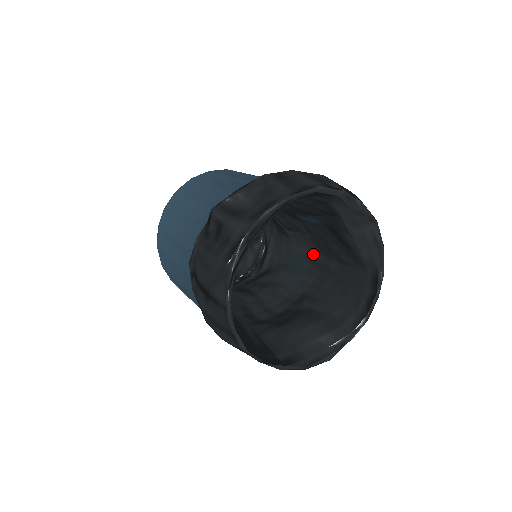
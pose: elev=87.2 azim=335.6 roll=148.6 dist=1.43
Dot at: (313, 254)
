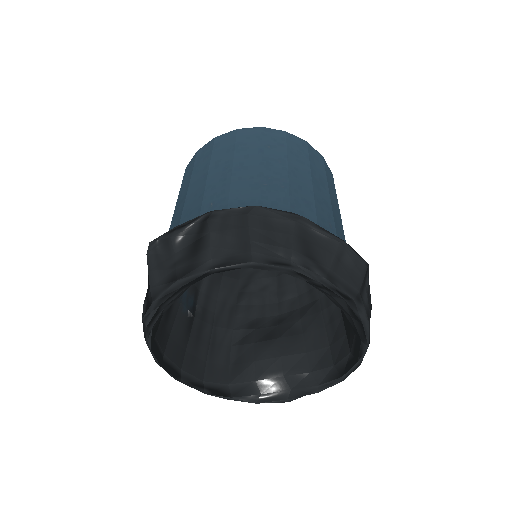
Dot at: occluded
